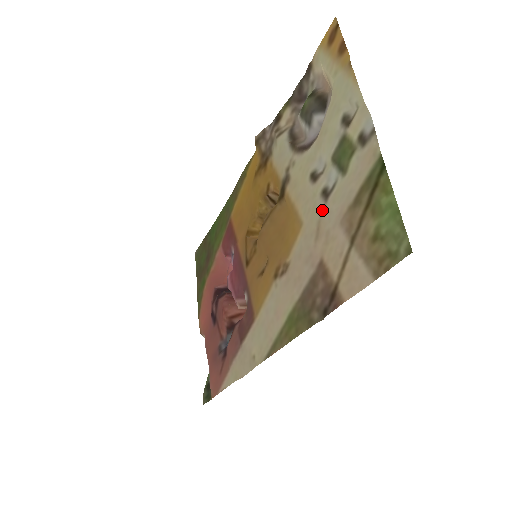
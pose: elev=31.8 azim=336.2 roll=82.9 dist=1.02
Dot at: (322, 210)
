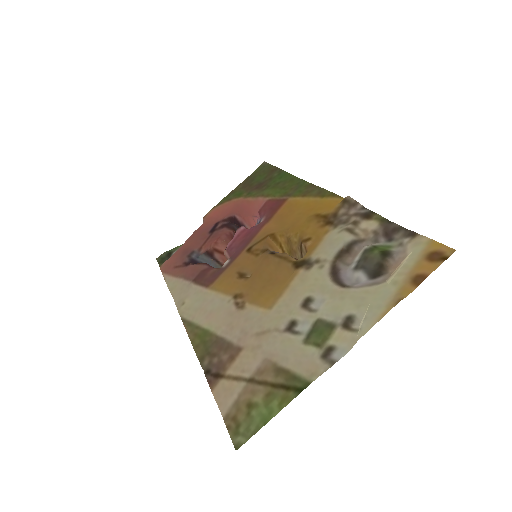
Dot at: (277, 330)
